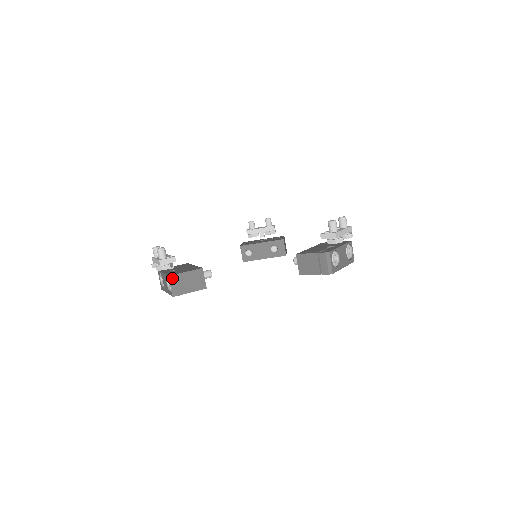
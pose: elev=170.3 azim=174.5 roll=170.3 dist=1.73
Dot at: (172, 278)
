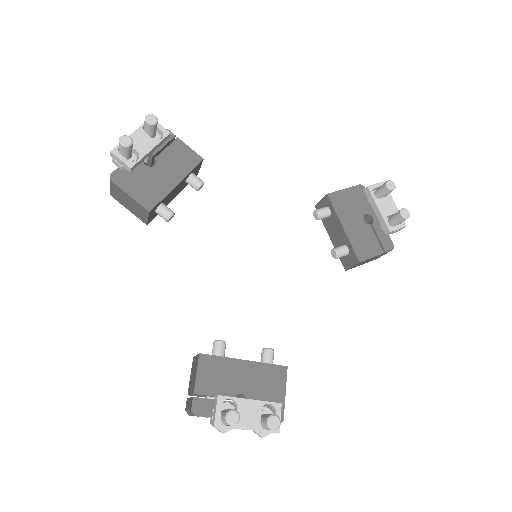
Dot at: (110, 182)
